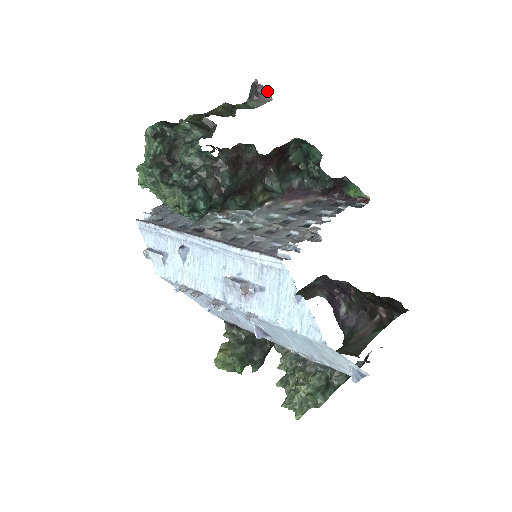
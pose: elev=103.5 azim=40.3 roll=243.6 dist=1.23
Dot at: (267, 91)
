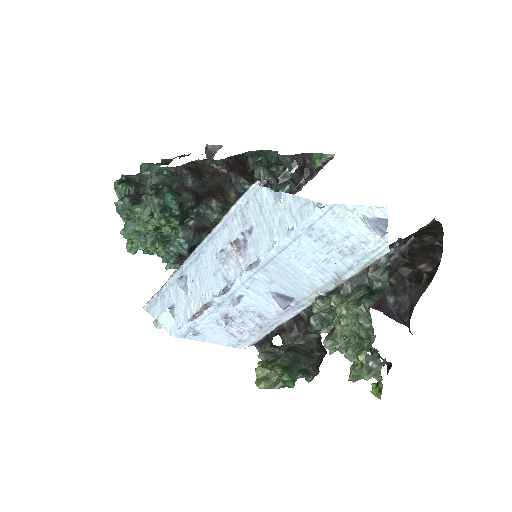
Dot at: (218, 146)
